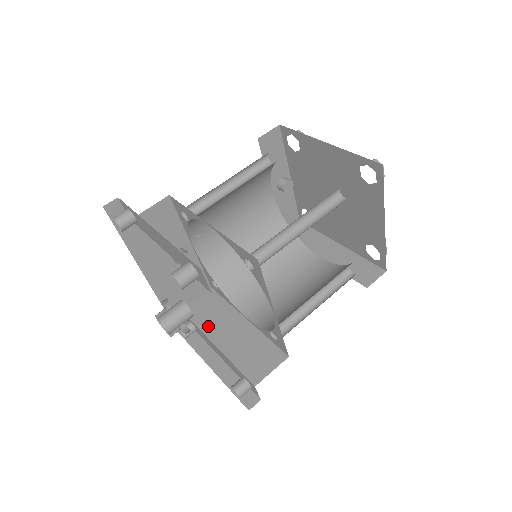
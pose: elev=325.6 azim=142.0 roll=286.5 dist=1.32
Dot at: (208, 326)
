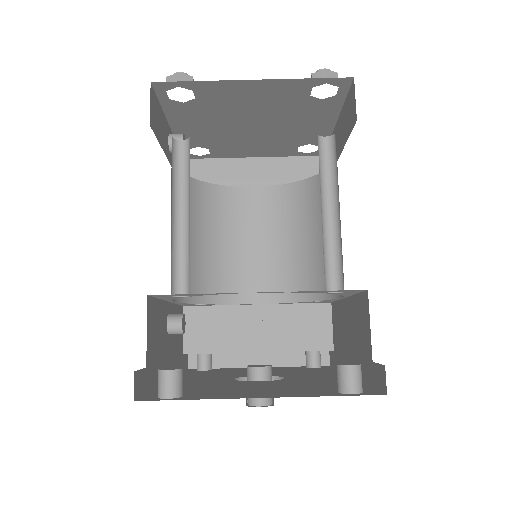
Dot at: (231, 343)
